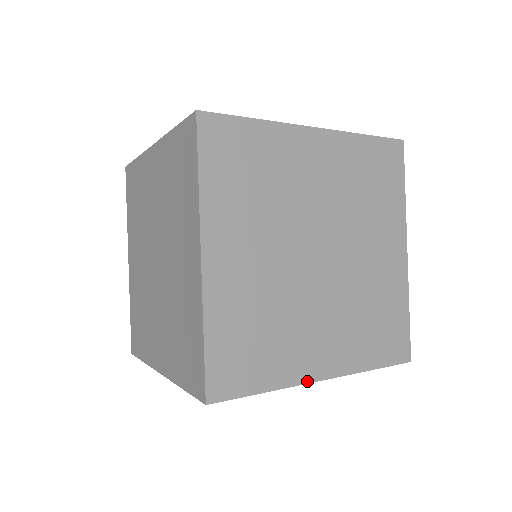
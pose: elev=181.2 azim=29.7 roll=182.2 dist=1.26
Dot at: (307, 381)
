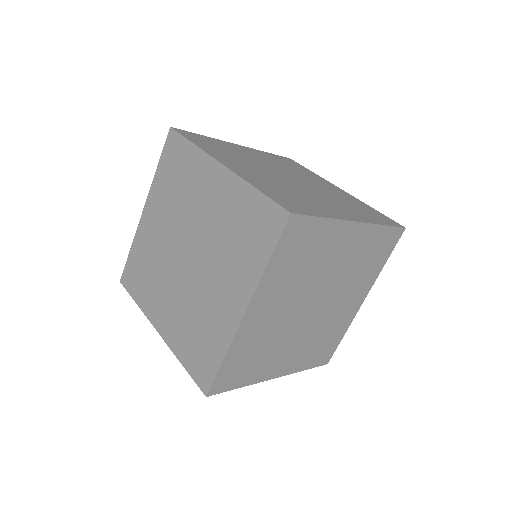
Dot at: (267, 379)
